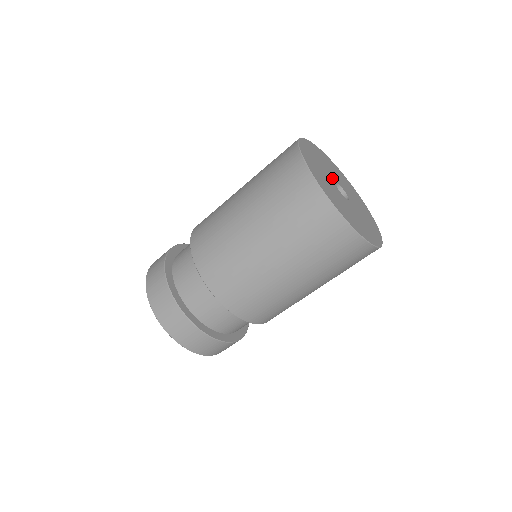
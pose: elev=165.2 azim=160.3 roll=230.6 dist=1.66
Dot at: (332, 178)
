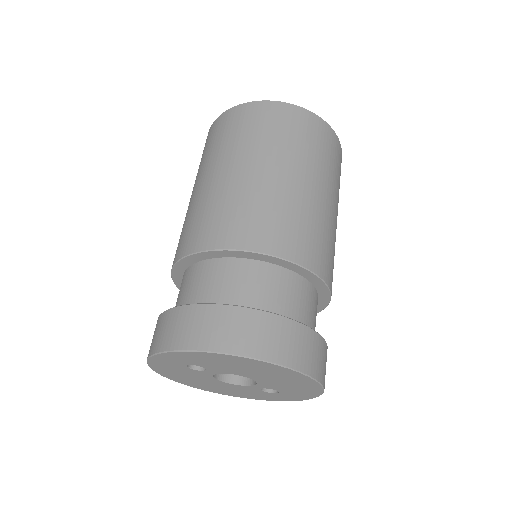
Dot at: occluded
